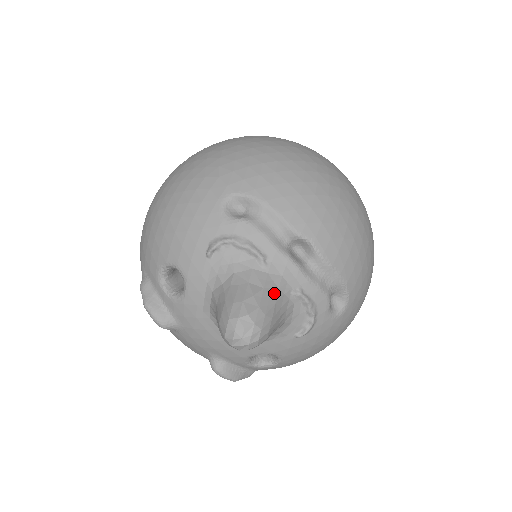
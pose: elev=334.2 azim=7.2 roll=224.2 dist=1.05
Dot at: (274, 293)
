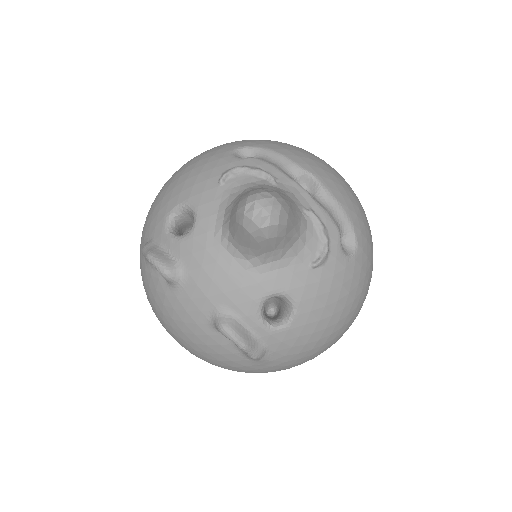
Dot at: (288, 197)
